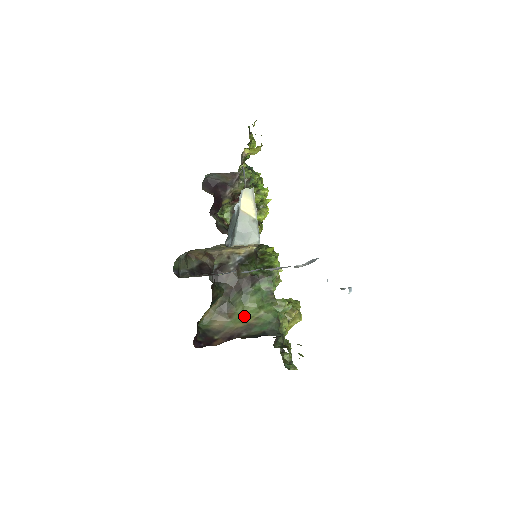
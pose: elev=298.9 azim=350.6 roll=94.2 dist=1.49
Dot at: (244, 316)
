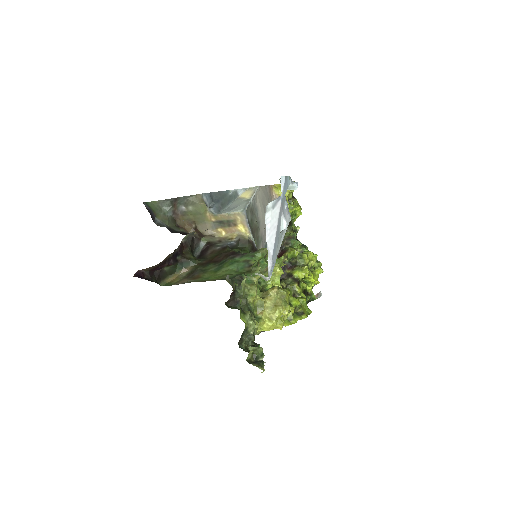
Dot at: (208, 279)
